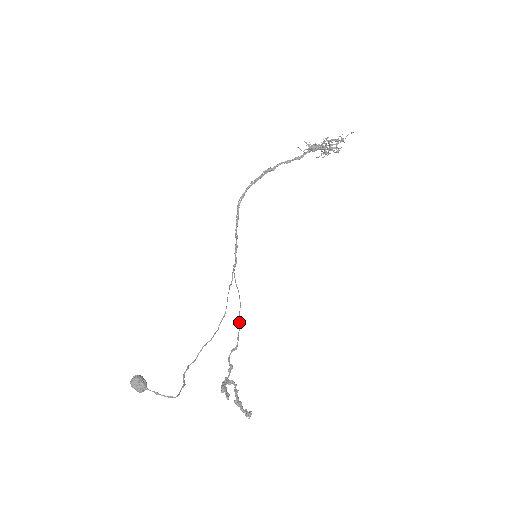
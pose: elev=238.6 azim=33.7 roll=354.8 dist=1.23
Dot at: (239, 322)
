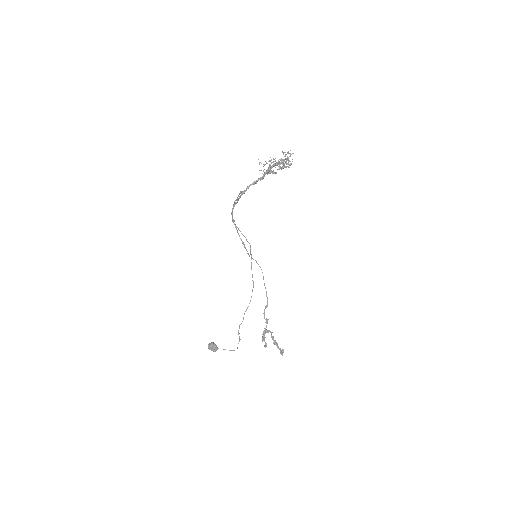
Dot at: (265, 288)
